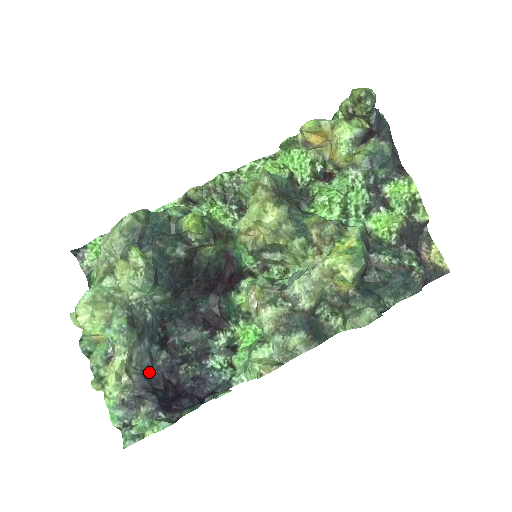
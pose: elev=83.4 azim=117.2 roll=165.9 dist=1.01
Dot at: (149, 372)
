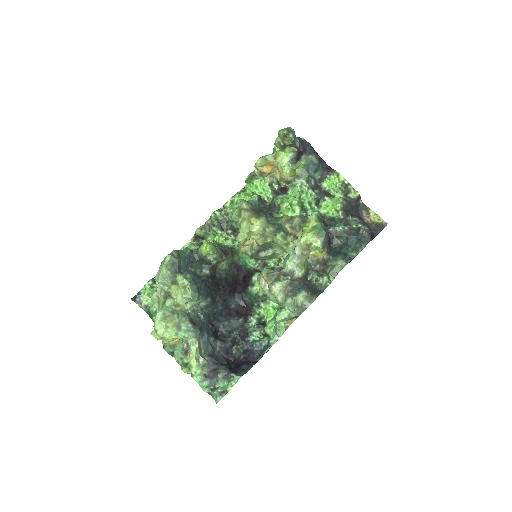
Dot at: (214, 355)
